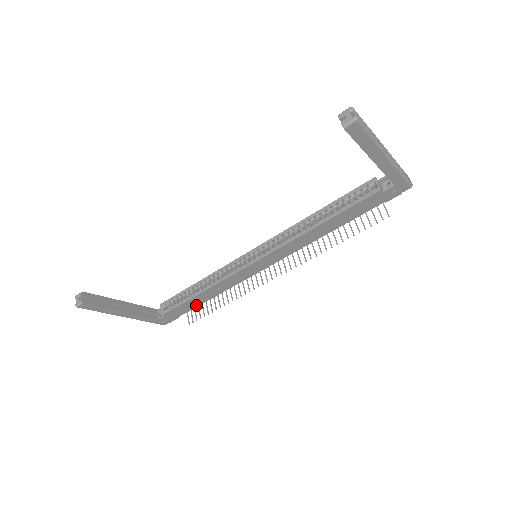
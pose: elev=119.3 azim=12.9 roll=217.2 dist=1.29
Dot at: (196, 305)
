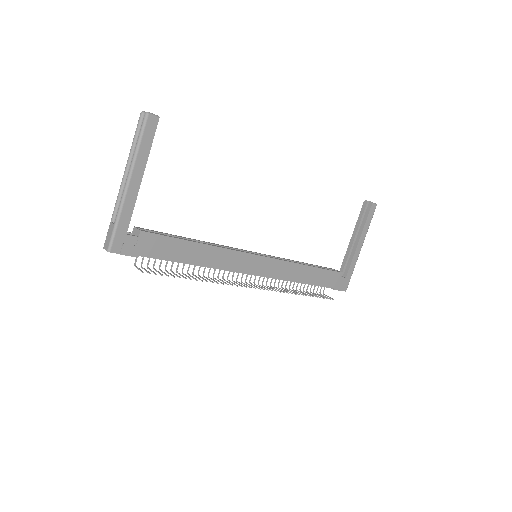
Dot at: (173, 257)
